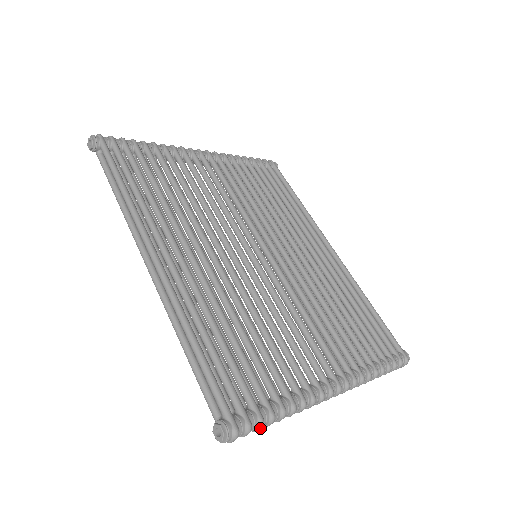
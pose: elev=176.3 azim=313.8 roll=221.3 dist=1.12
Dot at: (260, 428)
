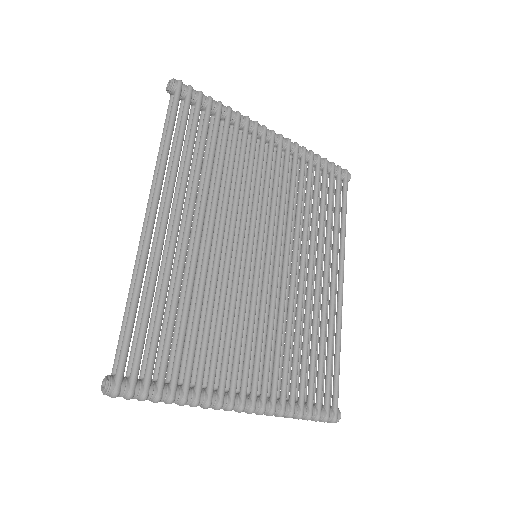
Dot at: occluded
